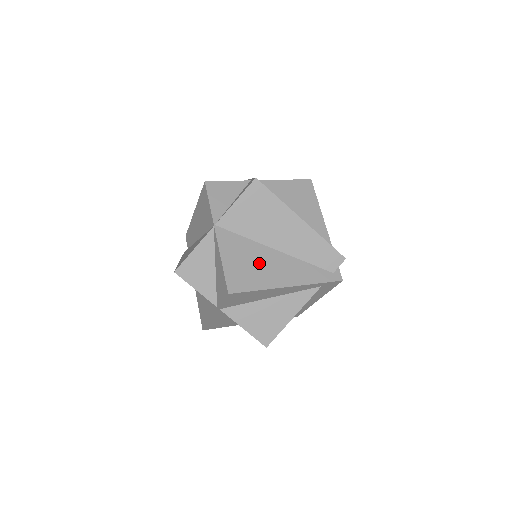
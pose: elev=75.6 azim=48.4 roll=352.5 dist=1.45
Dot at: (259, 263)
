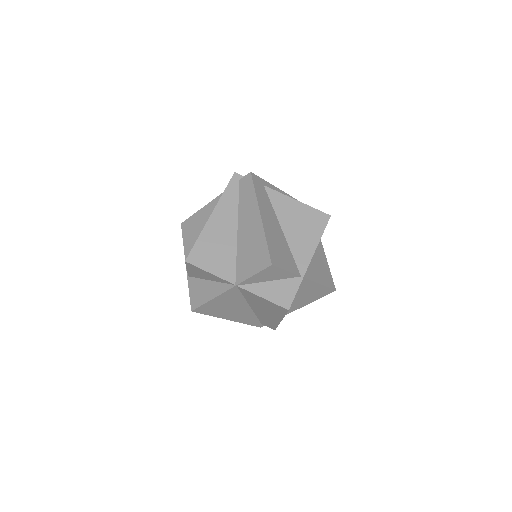
Dot at: (231, 308)
